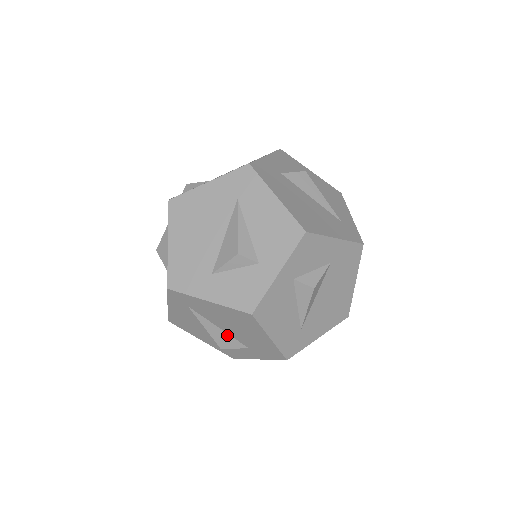
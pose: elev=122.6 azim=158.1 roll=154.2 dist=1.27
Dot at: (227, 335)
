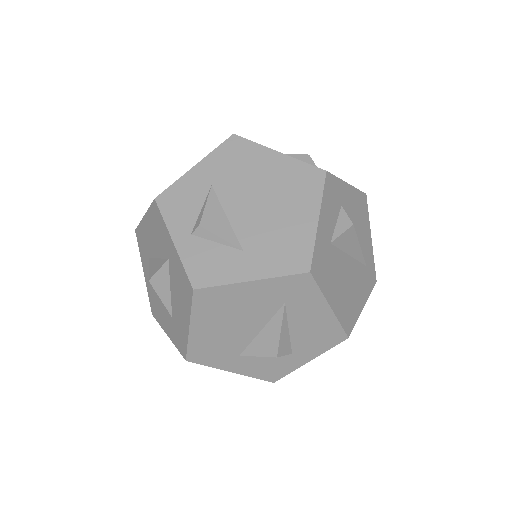
Dot at: occluded
